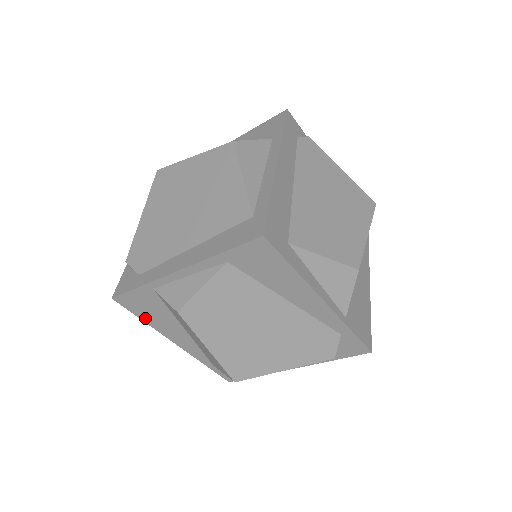
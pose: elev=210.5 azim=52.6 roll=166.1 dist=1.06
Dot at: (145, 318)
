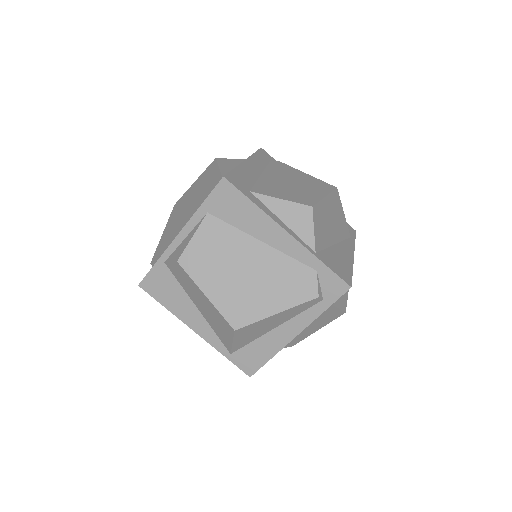
Dot at: (165, 303)
